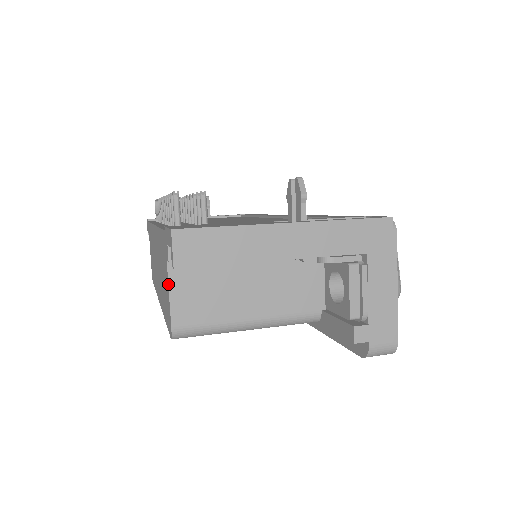
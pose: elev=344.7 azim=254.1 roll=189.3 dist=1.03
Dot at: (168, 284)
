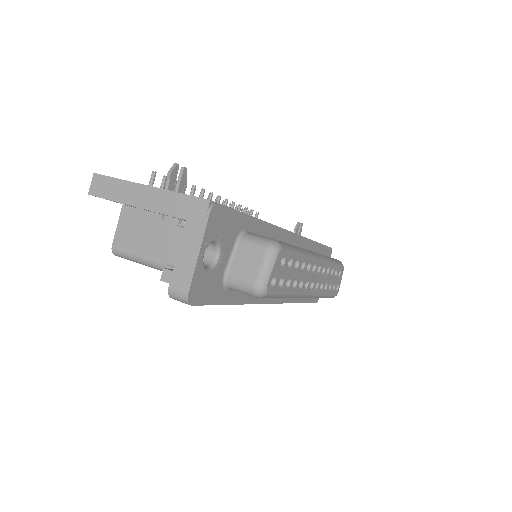
Dot at: (119, 219)
